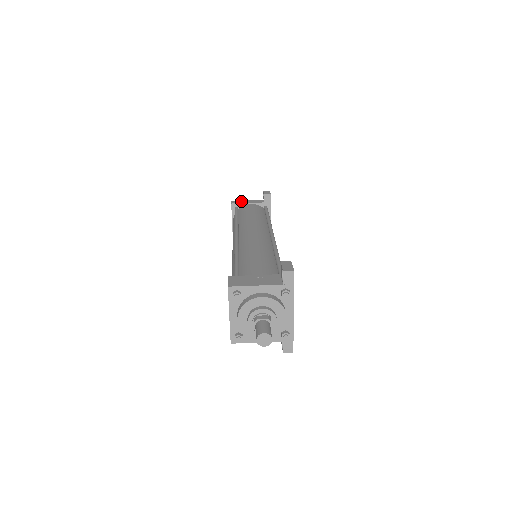
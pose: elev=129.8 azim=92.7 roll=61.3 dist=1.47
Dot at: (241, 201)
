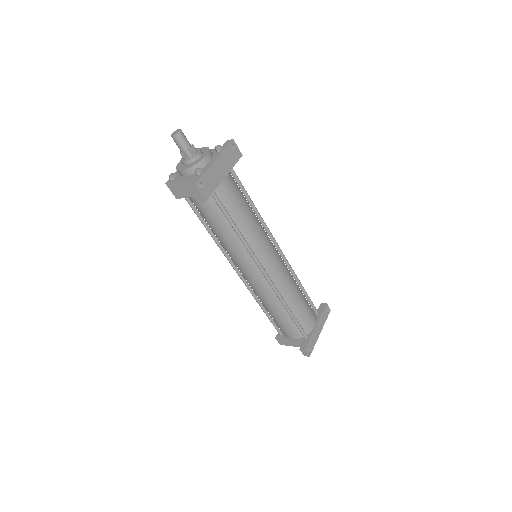
Dot at: occluded
